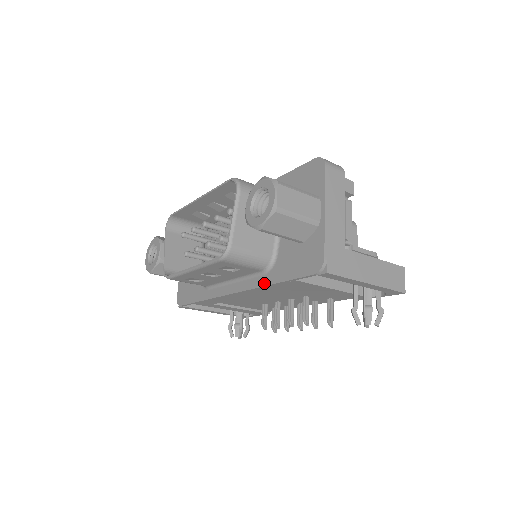
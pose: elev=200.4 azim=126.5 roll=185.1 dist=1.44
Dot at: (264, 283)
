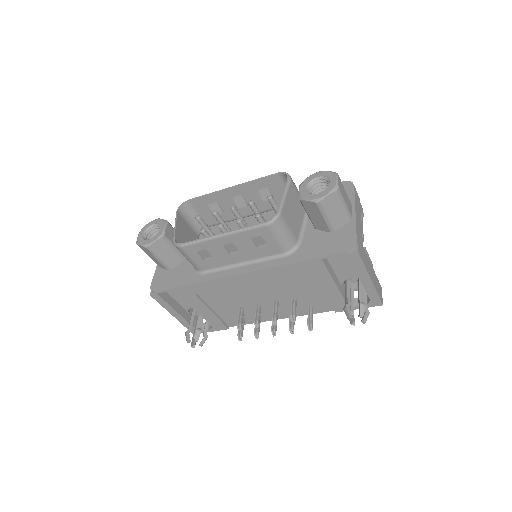
Dot at: (285, 262)
